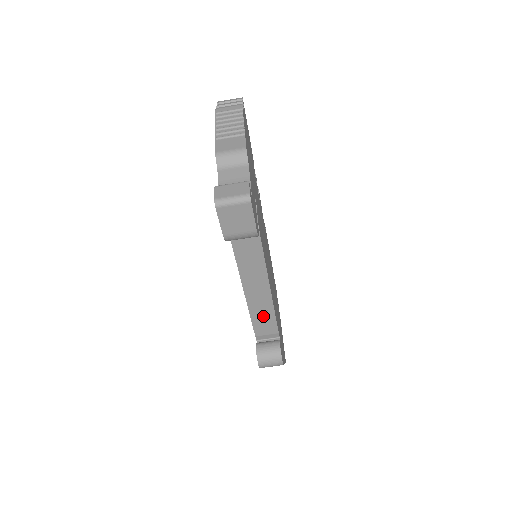
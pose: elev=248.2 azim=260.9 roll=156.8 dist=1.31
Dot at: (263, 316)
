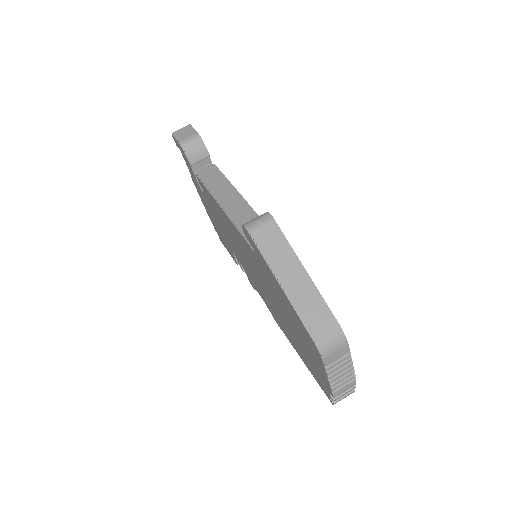
Dot at: (246, 220)
